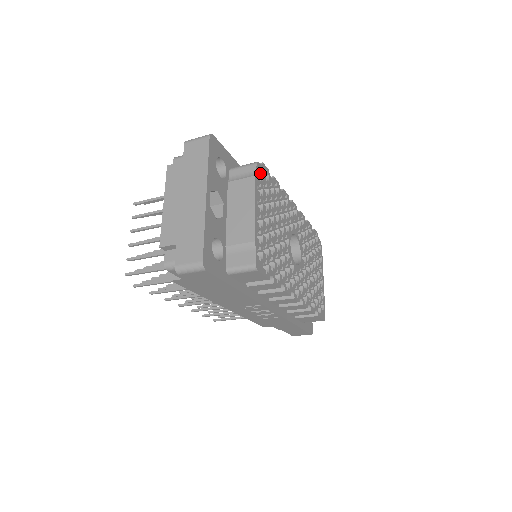
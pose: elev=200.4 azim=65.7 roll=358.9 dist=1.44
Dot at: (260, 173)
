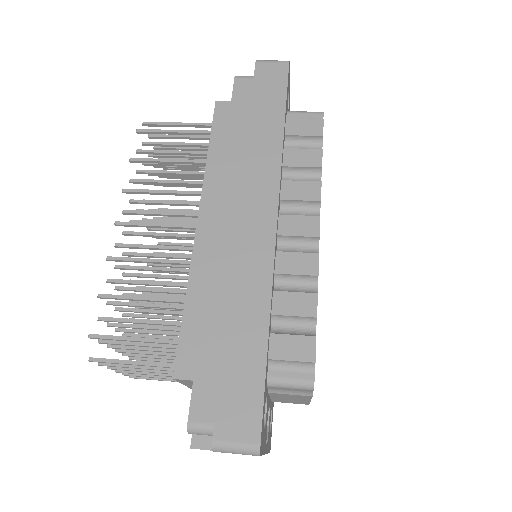
Dot at: occluded
